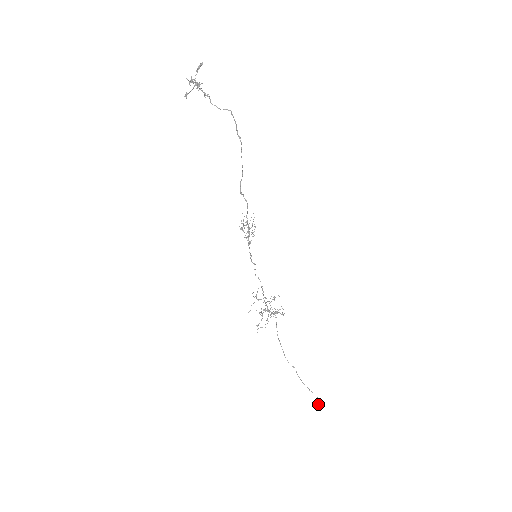
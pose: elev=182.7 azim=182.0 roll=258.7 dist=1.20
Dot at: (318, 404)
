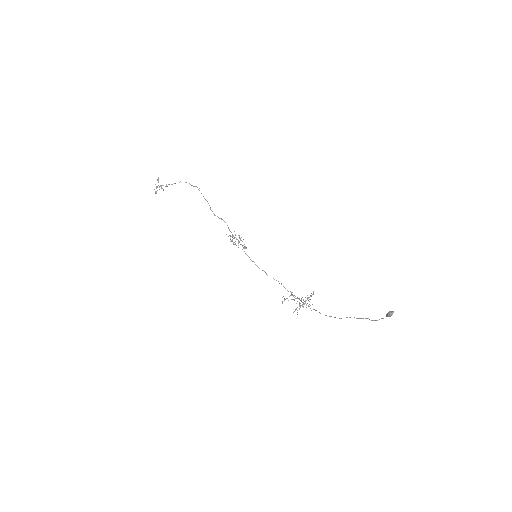
Dot at: (388, 315)
